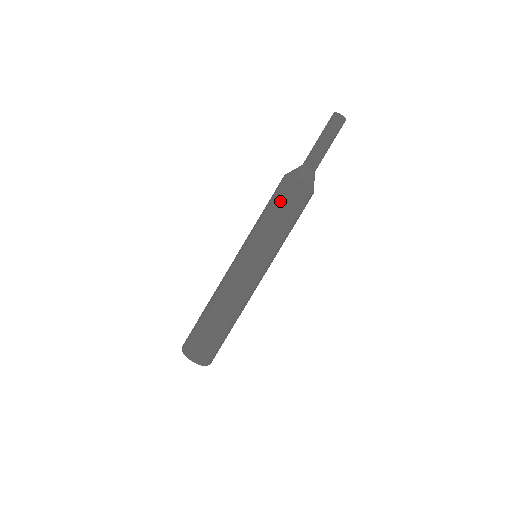
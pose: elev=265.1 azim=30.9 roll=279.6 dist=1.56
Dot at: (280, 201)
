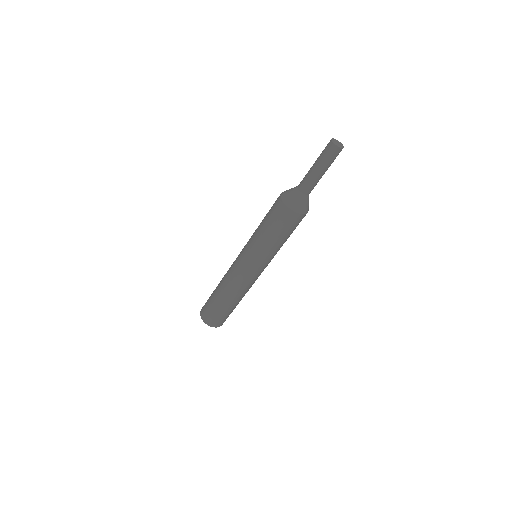
Dot at: (269, 218)
